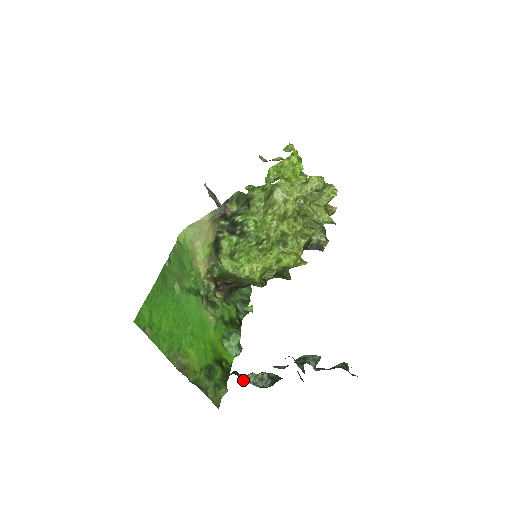
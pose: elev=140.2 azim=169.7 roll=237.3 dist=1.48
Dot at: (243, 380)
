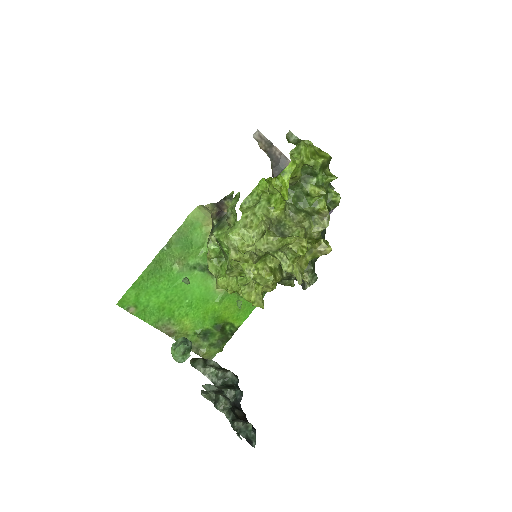
Dot at: occluded
